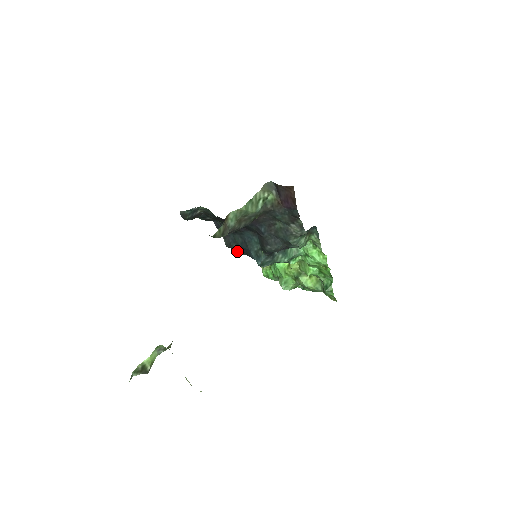
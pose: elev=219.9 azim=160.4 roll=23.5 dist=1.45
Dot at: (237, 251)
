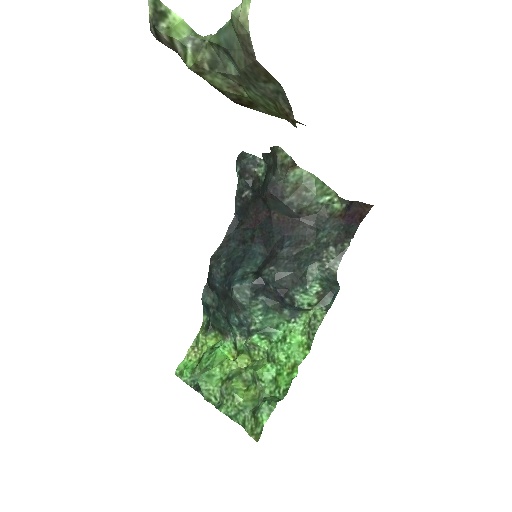
Dot at: (217, 270)
